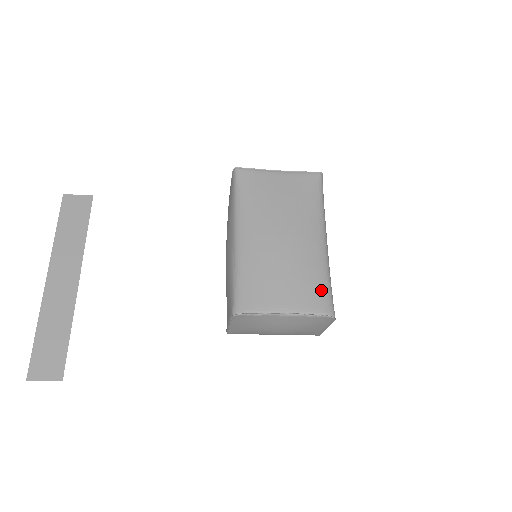
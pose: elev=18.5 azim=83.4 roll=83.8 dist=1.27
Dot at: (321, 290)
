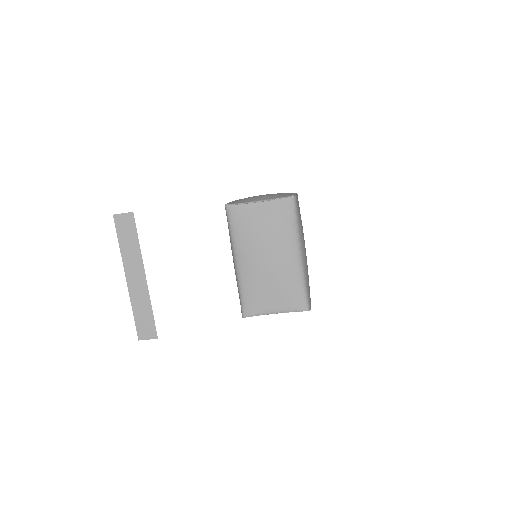
Dot at: (298, 294)
